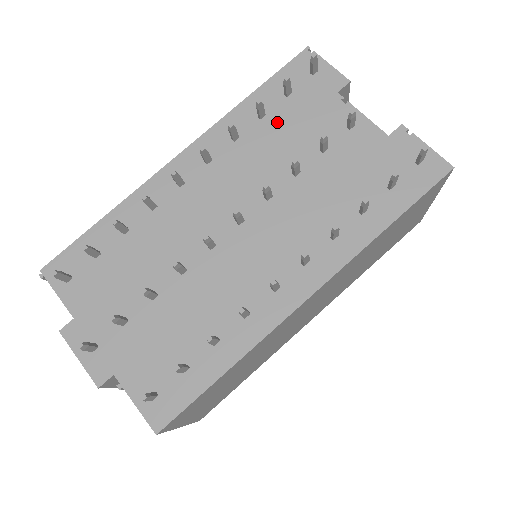
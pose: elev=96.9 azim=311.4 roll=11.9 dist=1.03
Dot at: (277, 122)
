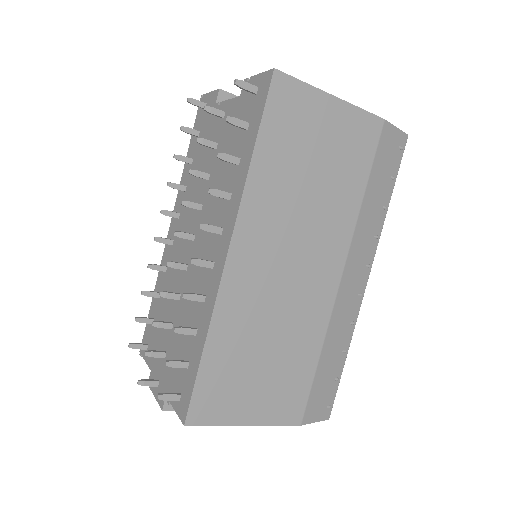
Dot at: (197, 157)
